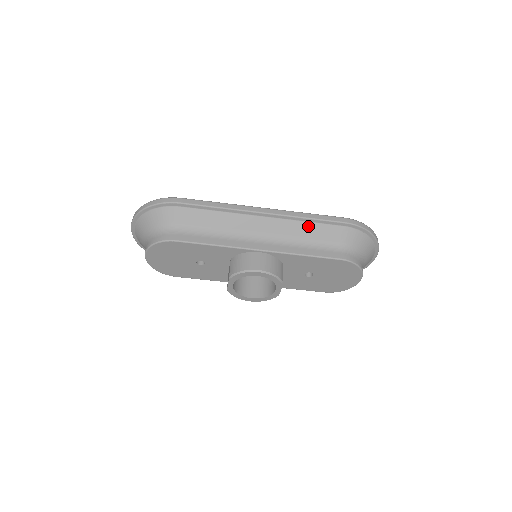
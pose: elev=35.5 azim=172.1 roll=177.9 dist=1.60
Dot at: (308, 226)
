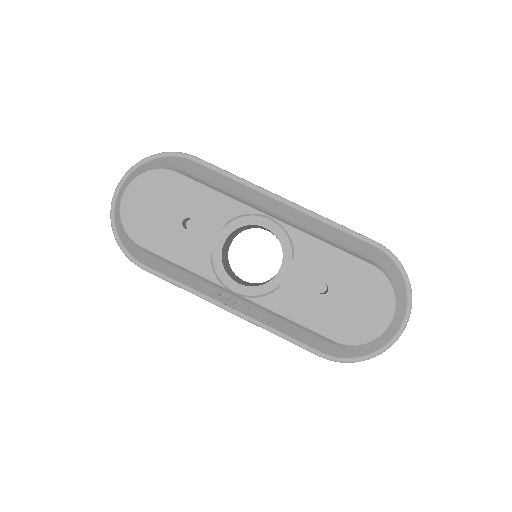
Dot at: (332, 230)
